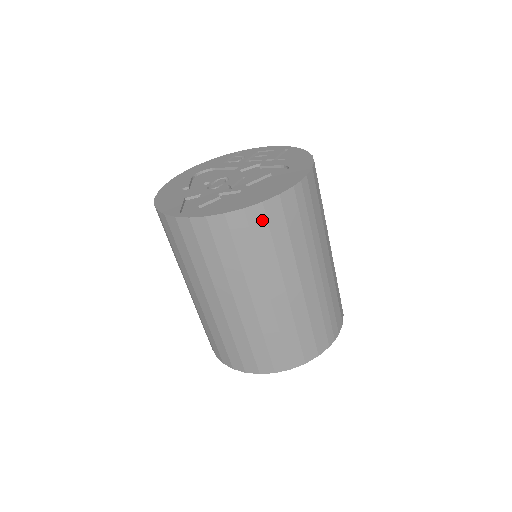
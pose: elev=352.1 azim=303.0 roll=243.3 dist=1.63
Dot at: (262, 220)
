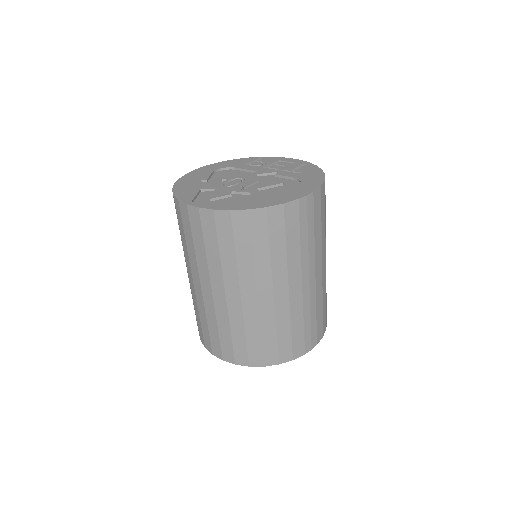
Dot at: (263, 223)
